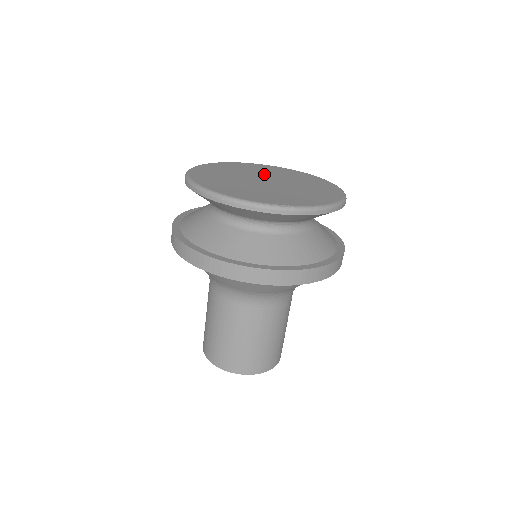
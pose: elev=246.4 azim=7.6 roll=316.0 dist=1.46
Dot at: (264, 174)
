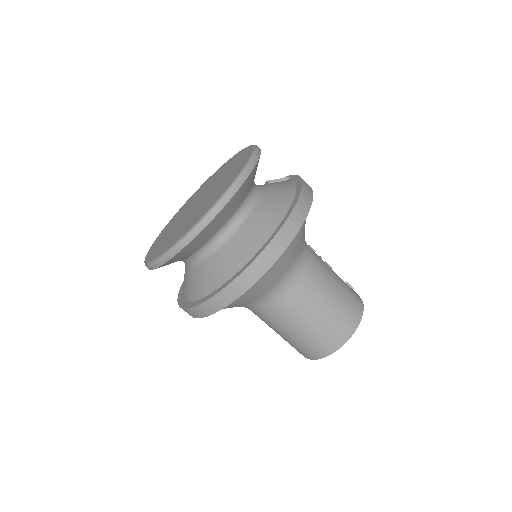
Dot at: (204, 190)
